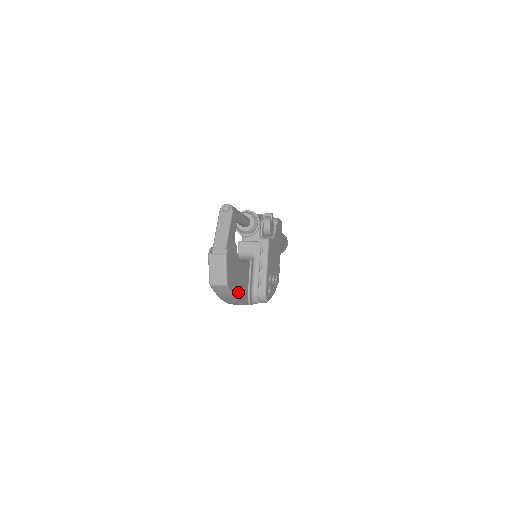
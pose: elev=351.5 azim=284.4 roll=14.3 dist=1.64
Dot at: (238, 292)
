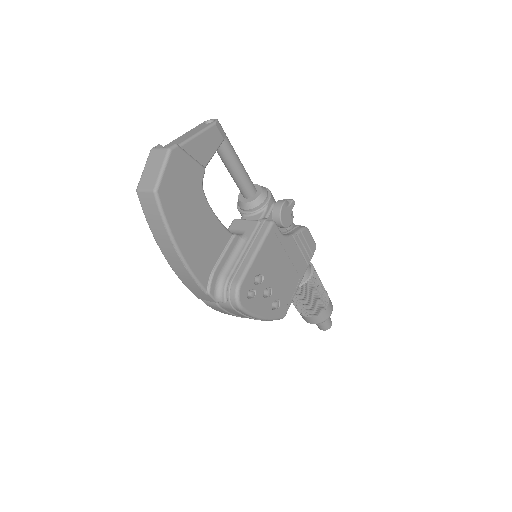
Dot at: (184, 239)
